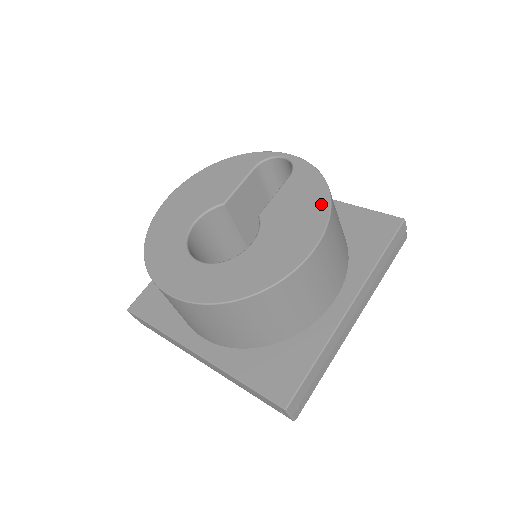
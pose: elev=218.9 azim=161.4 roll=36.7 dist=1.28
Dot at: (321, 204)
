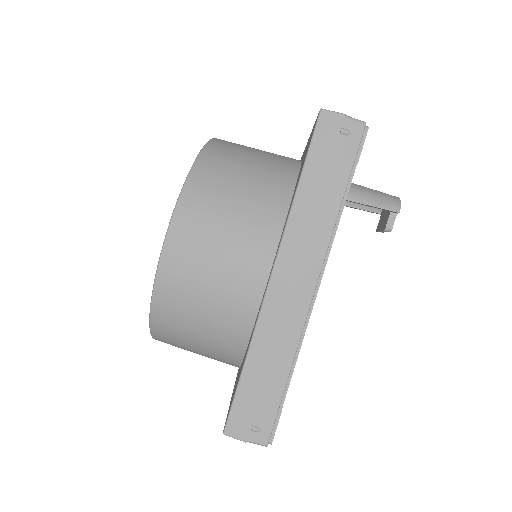
Dot at: occluded
